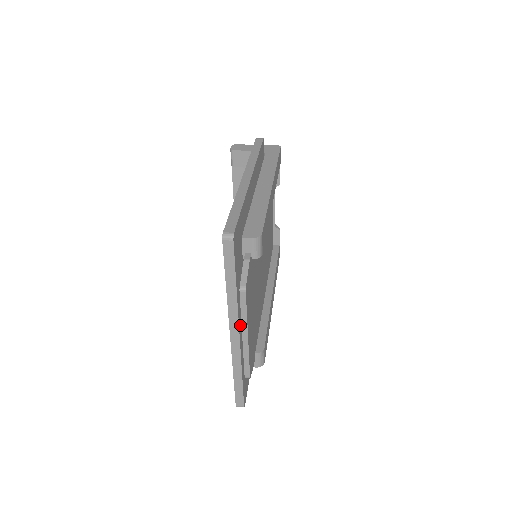
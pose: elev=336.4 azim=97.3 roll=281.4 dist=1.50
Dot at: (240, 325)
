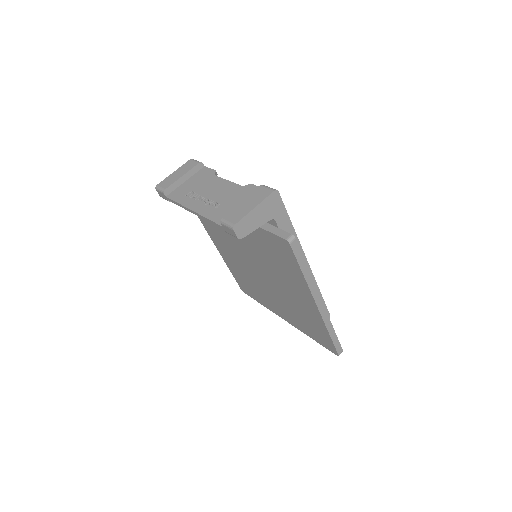
Dot at: occluded
